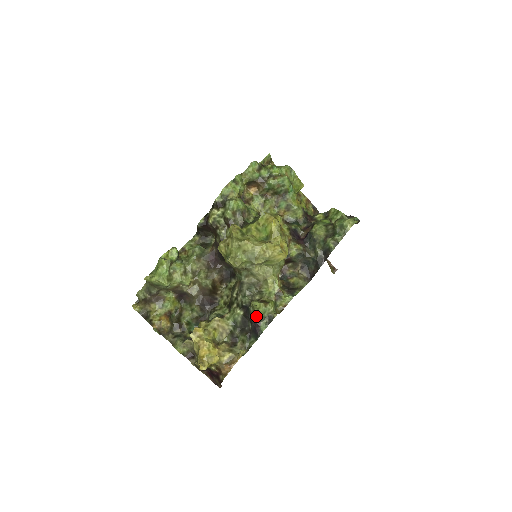
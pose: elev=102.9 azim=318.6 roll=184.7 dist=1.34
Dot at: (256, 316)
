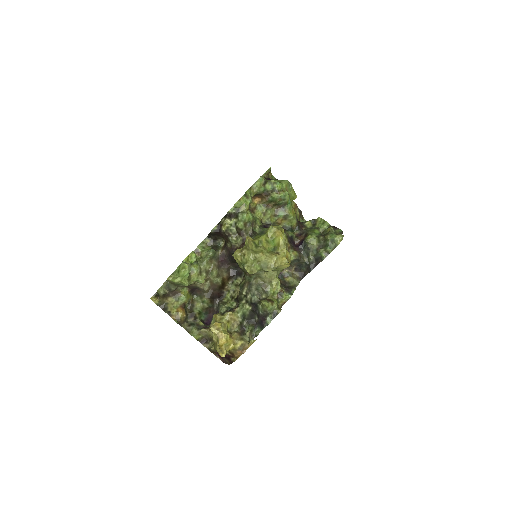
Dot at: (264, 312)
